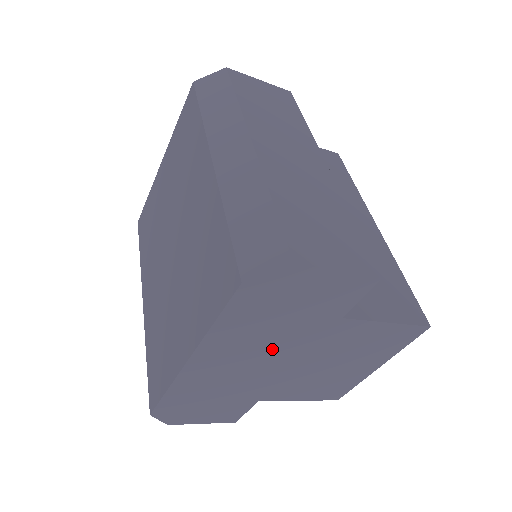
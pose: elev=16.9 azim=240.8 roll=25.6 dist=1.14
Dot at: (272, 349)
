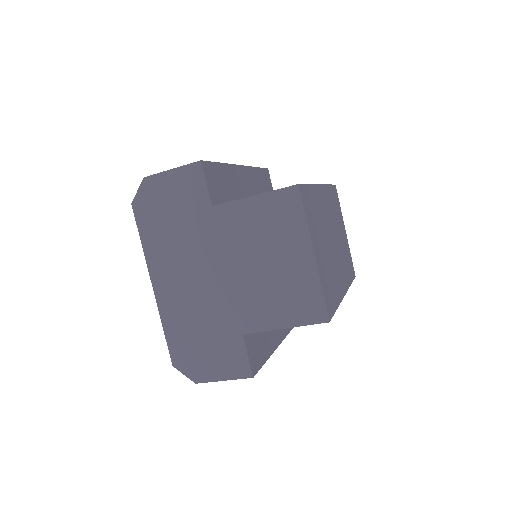
Dot at: (195, 257)
